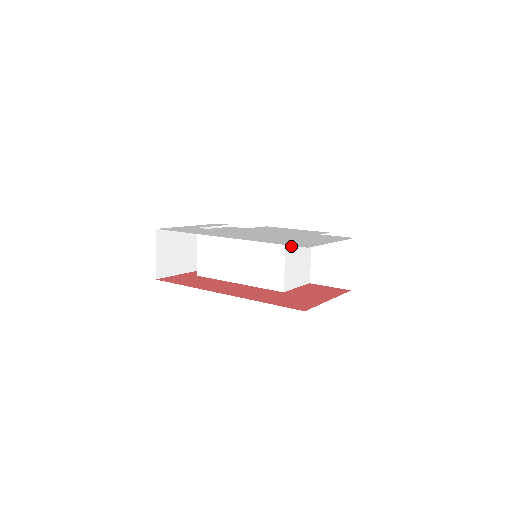
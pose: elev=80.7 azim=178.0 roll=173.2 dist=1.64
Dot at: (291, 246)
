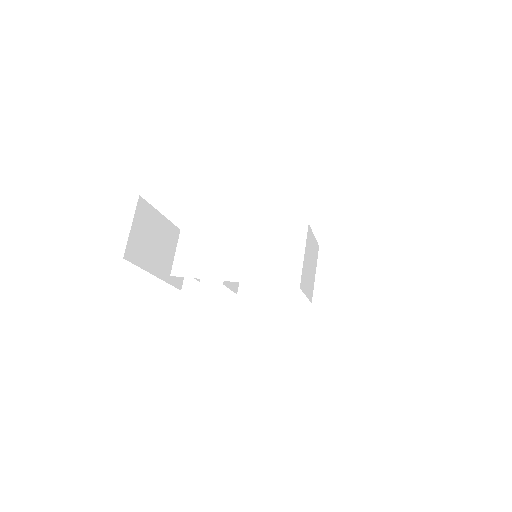
Dot at: (309, 239)
